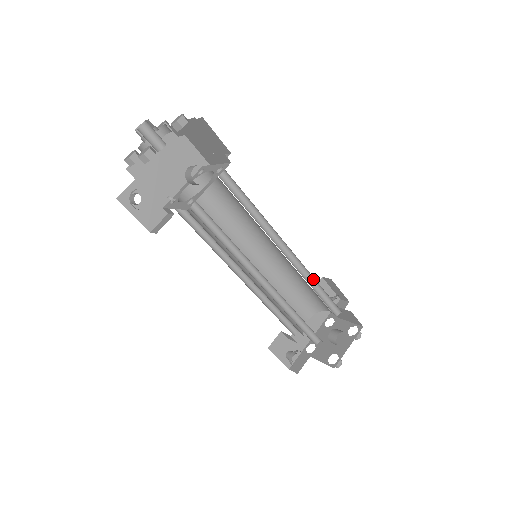
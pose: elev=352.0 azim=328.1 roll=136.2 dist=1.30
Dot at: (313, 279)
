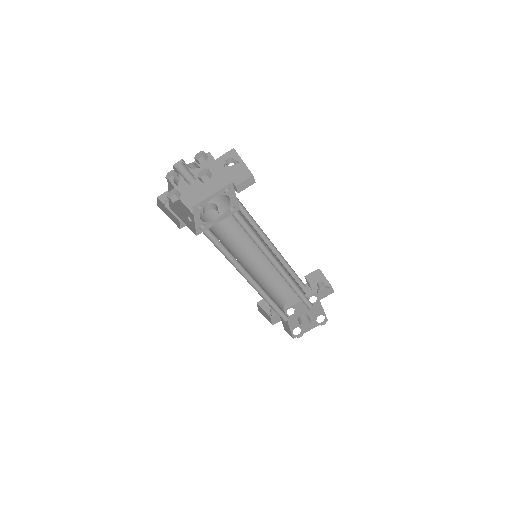
Dot at: occluded
